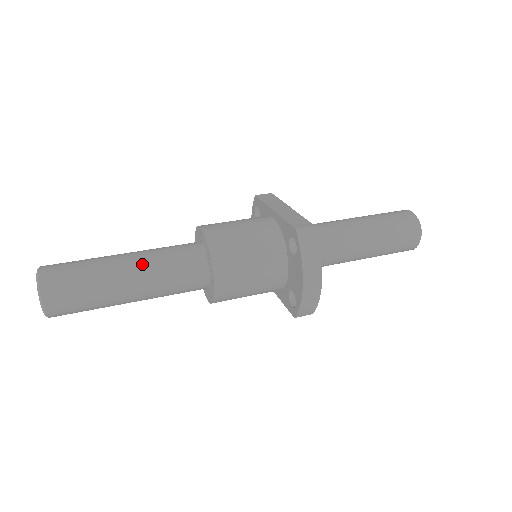
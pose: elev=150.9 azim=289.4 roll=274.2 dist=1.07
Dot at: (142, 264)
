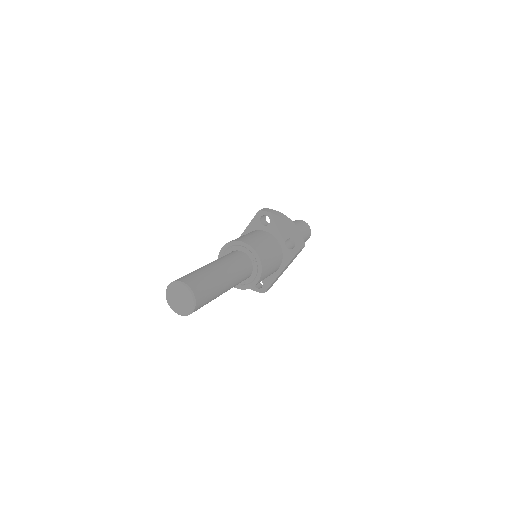
Dot at: (214, 262)
